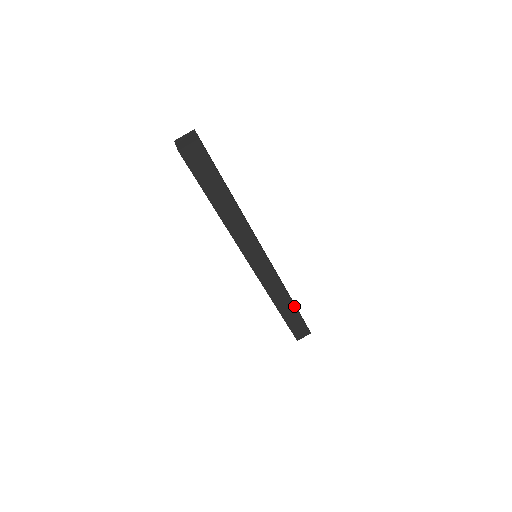
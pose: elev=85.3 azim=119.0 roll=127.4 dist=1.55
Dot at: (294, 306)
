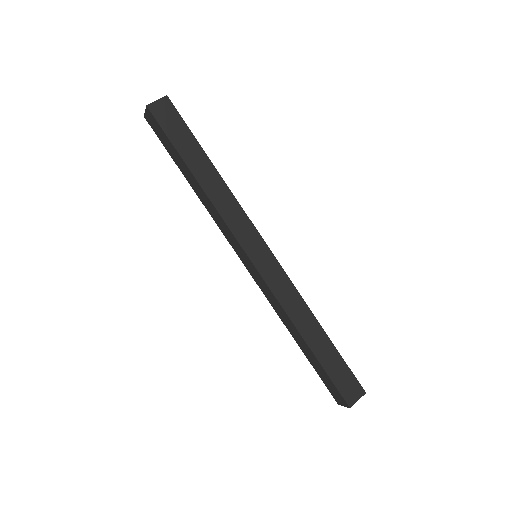
Dot at: (326, 335)
